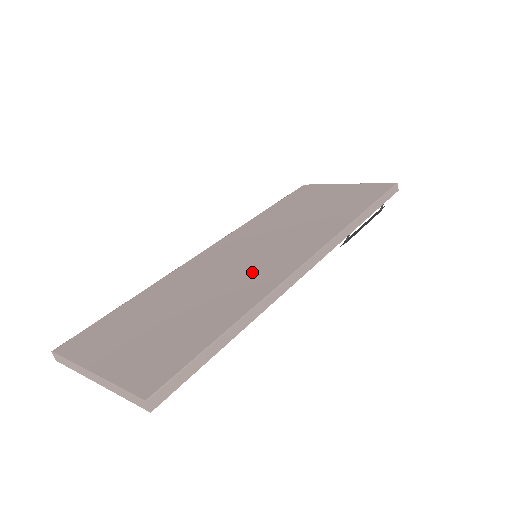
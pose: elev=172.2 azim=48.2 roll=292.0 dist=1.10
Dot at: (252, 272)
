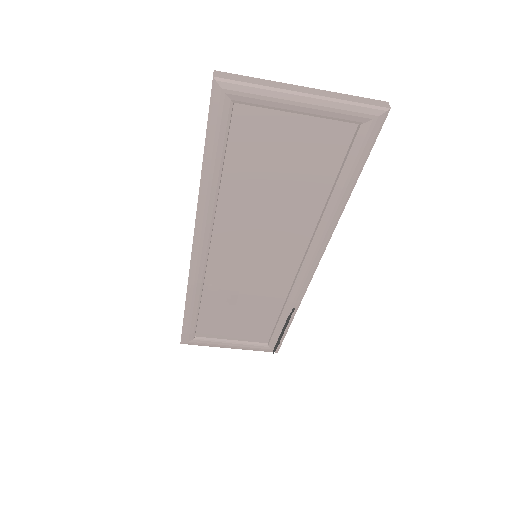
Dot at: occluded
